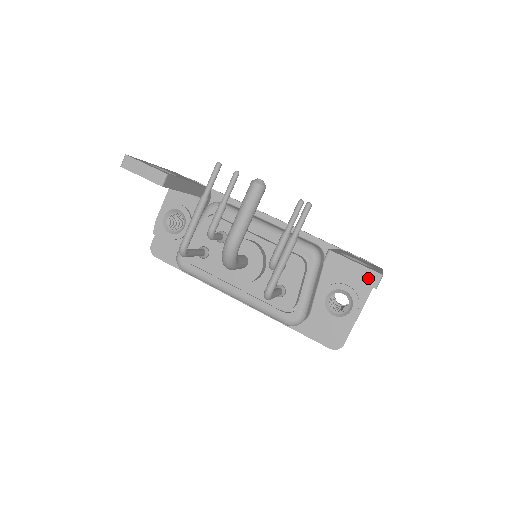
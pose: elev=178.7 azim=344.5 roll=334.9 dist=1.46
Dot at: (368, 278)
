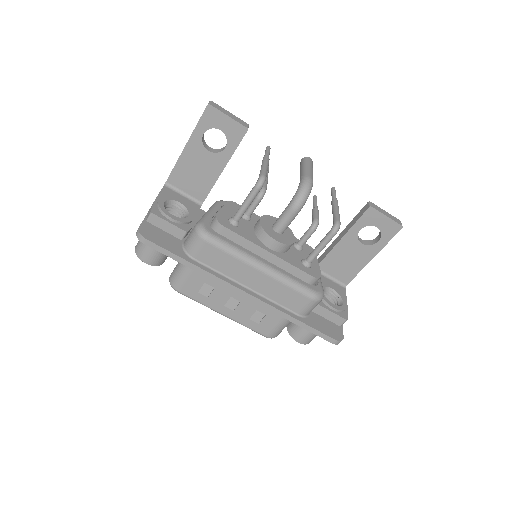
Dot at: (396, 220)
